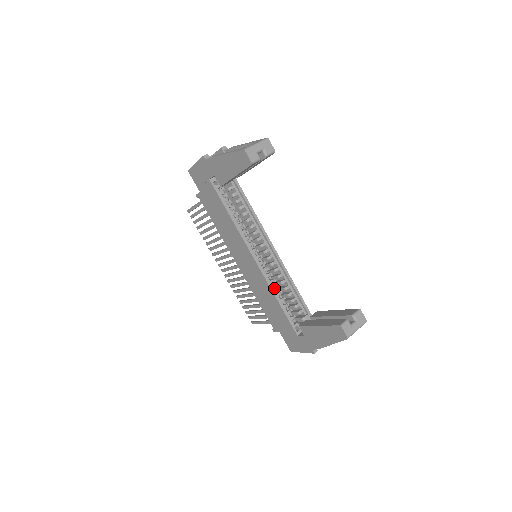
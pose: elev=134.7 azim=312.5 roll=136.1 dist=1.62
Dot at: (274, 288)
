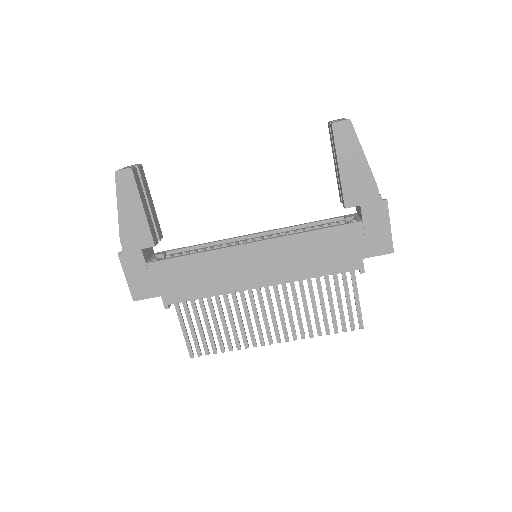
Dot at: (295, 236)
